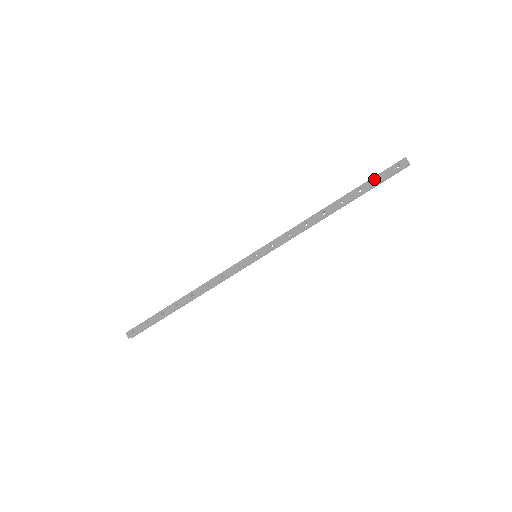
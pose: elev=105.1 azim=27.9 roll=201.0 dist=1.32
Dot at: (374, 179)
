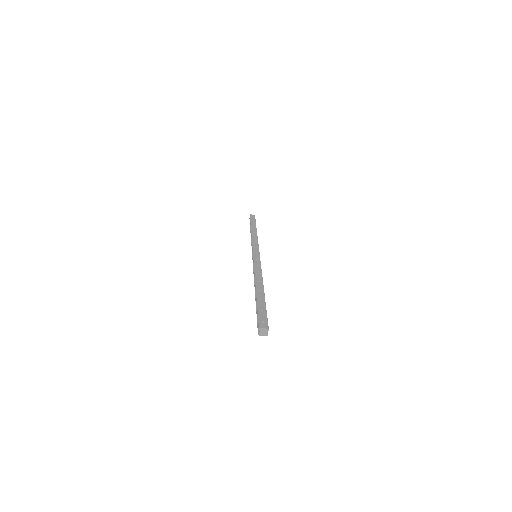
Dot at: occluded
